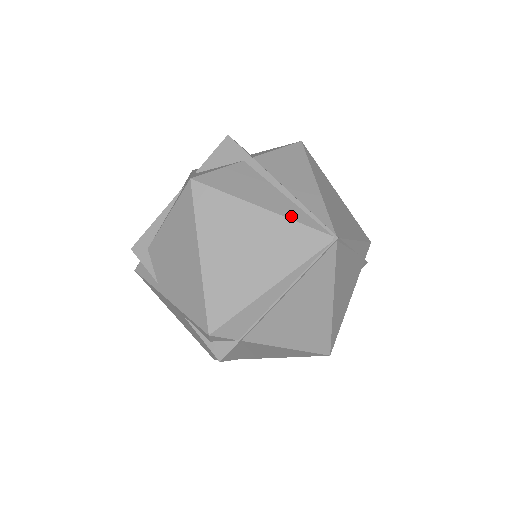
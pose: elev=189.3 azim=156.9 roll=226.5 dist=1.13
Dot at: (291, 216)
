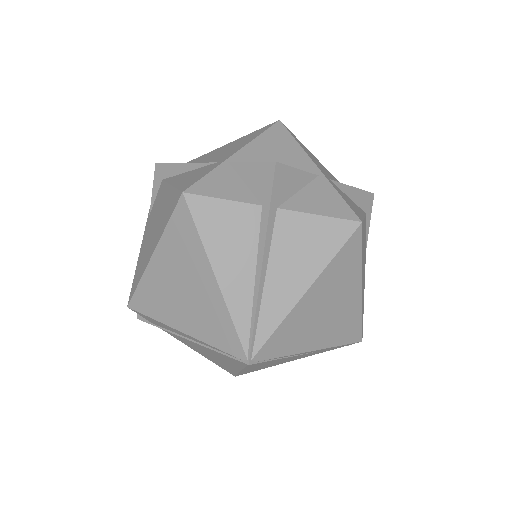
Dot at: (233, 308)
